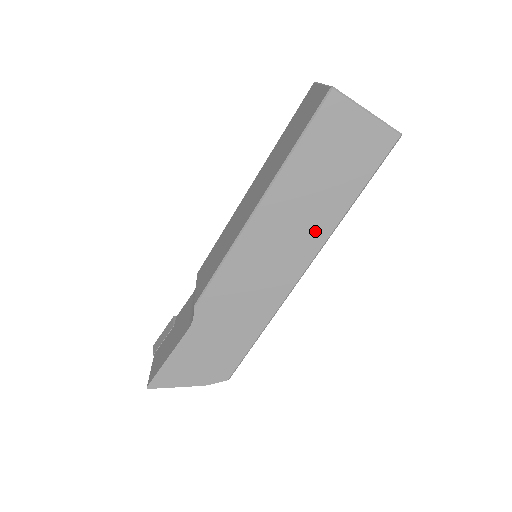
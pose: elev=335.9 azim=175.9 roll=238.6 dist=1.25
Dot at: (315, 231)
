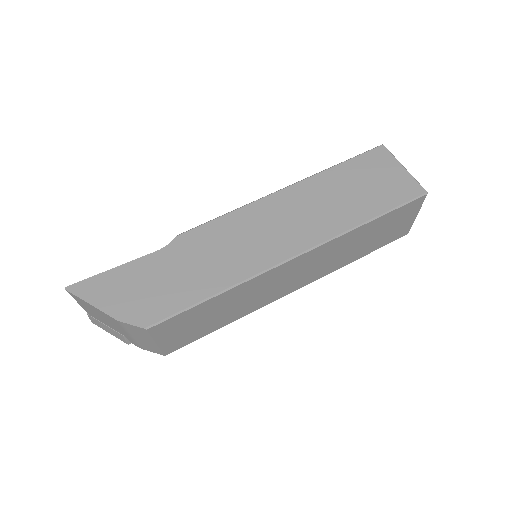
Dot at: (324, 226)
